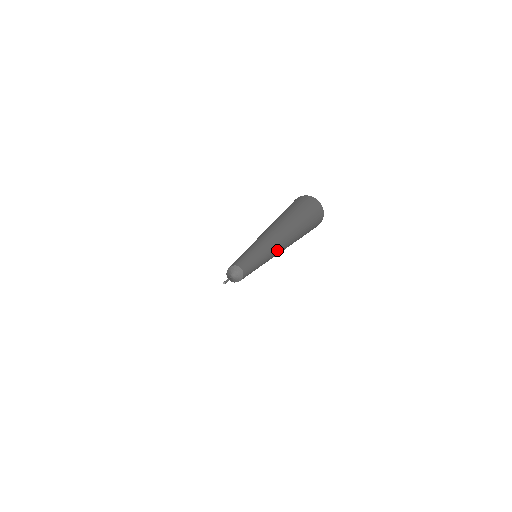
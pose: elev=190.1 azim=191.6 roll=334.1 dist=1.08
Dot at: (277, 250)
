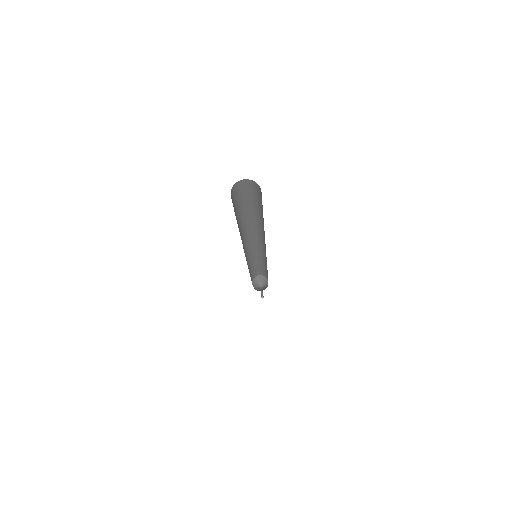
Dot at: (264, 240)
